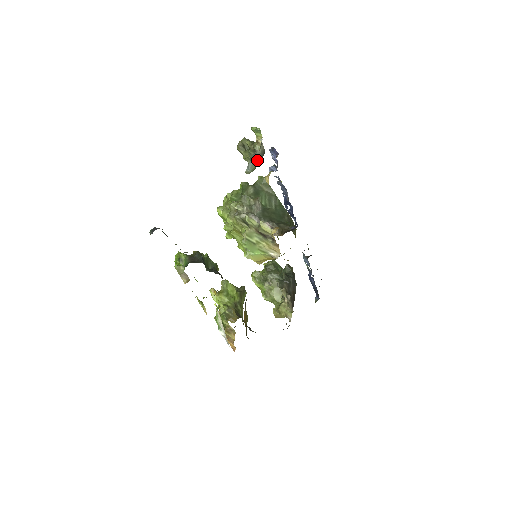
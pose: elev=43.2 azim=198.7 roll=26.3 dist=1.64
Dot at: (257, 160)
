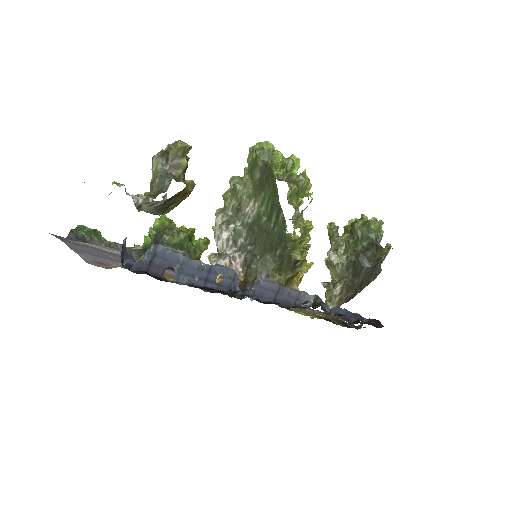
Dot at: (154, 213)
